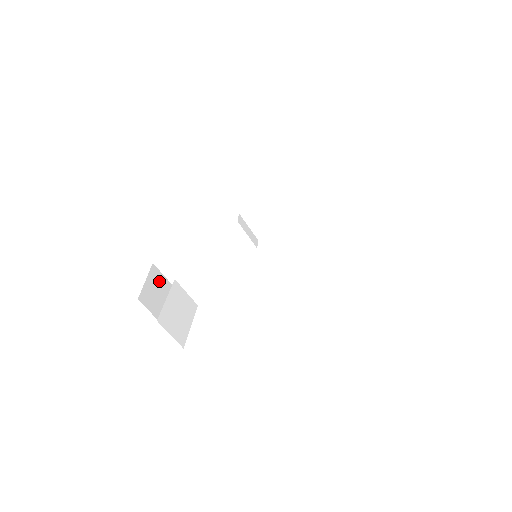
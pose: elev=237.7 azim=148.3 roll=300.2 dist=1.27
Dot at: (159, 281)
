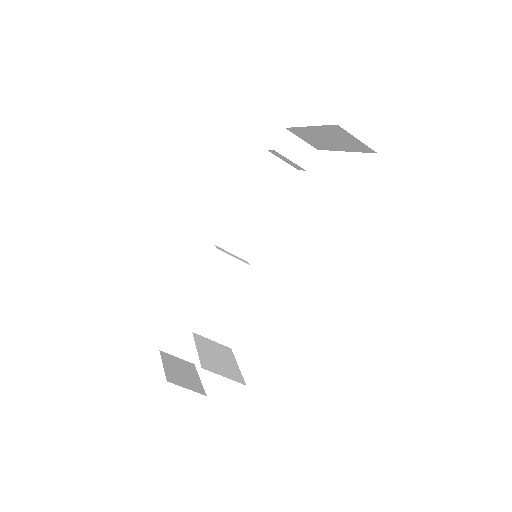
Dot at: (177, 363)
